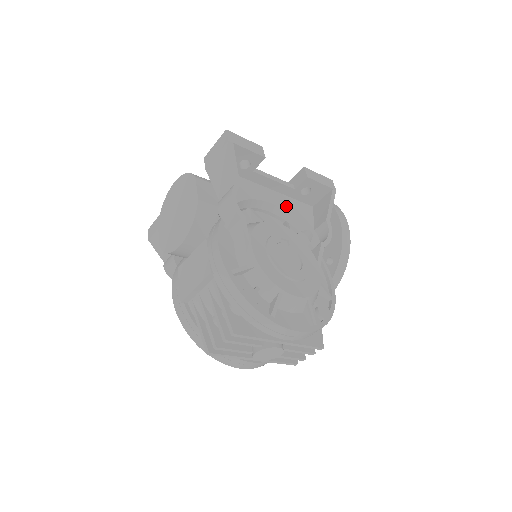
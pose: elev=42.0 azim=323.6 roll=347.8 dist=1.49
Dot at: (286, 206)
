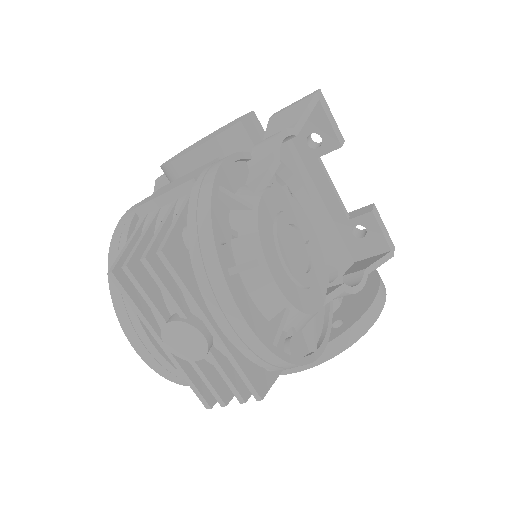
Dot at: (328, 226)
